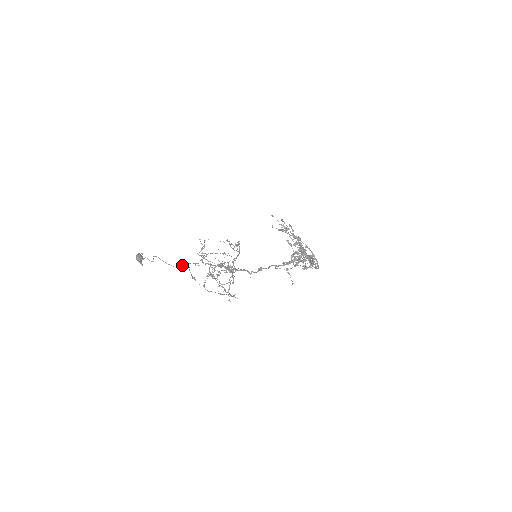
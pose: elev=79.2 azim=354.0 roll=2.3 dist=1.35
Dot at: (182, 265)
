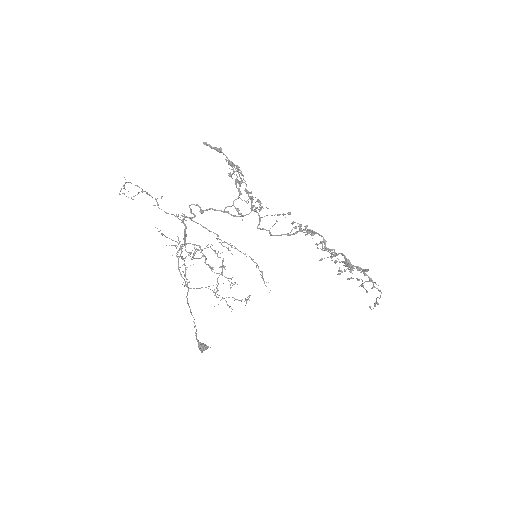
Dot at: (186, 285)
